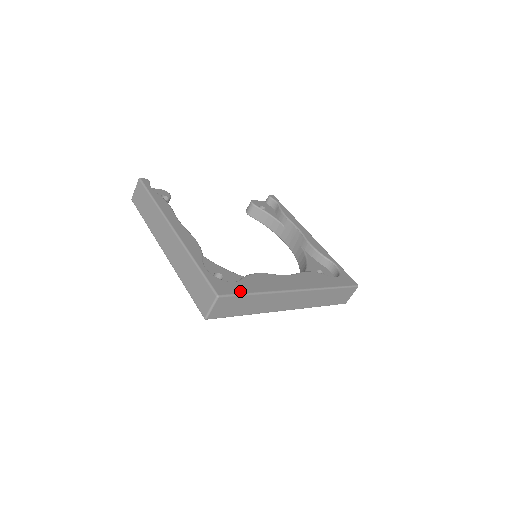
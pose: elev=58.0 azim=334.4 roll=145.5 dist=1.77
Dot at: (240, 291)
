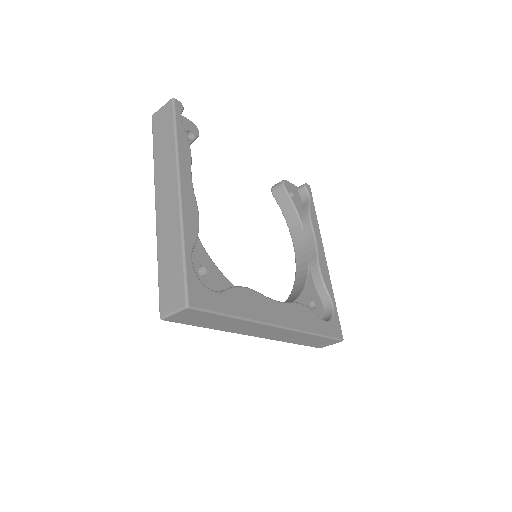
Dot at: (216, 308)
